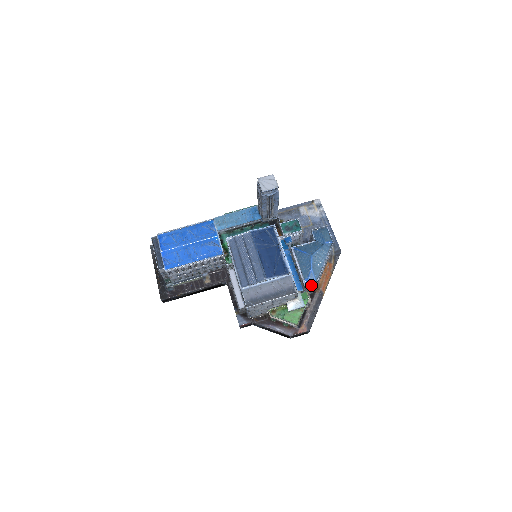
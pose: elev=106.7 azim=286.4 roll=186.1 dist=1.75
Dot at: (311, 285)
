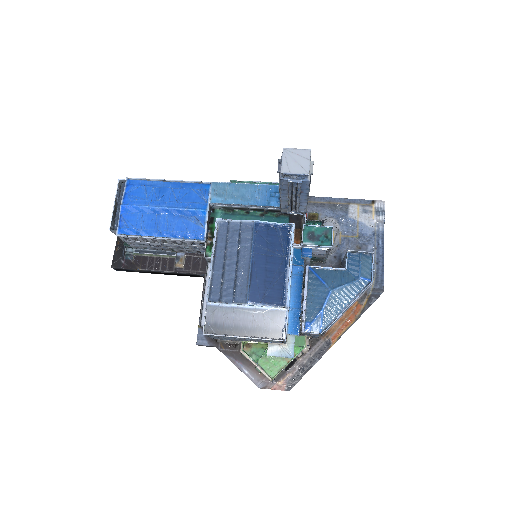
Dot at: (313, 333)
